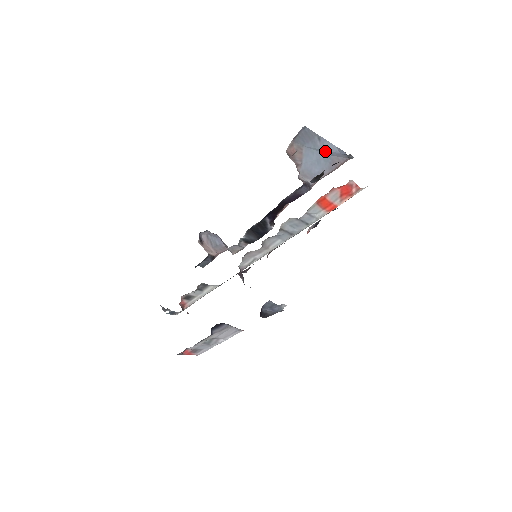
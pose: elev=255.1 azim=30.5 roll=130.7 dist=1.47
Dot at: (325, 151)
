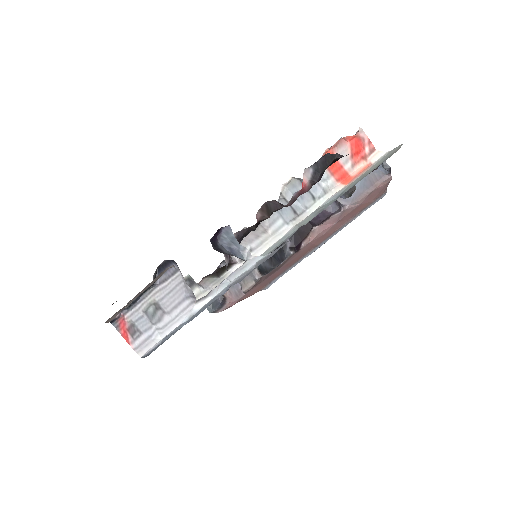
Dot at: occluded
